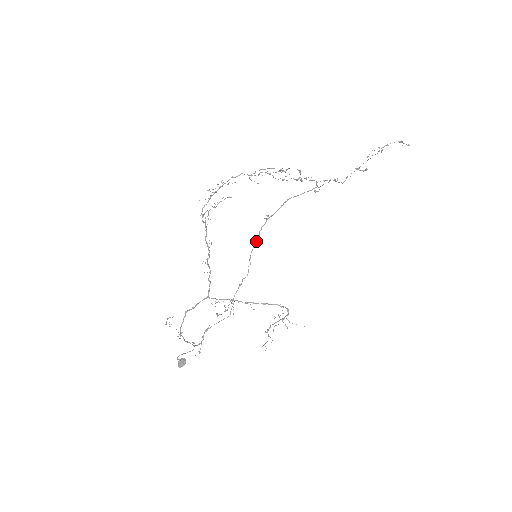
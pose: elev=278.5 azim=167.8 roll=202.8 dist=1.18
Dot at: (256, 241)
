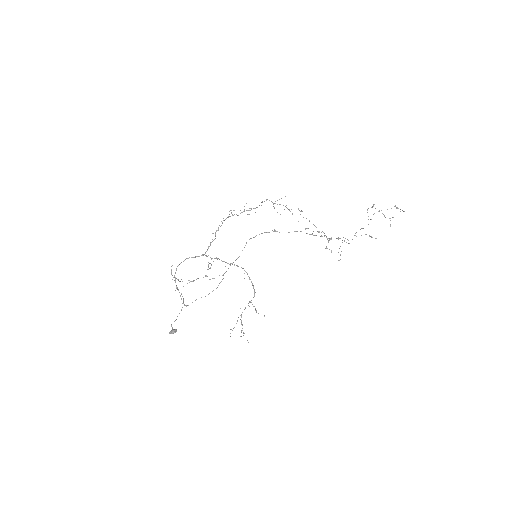
Dot at: occluded
